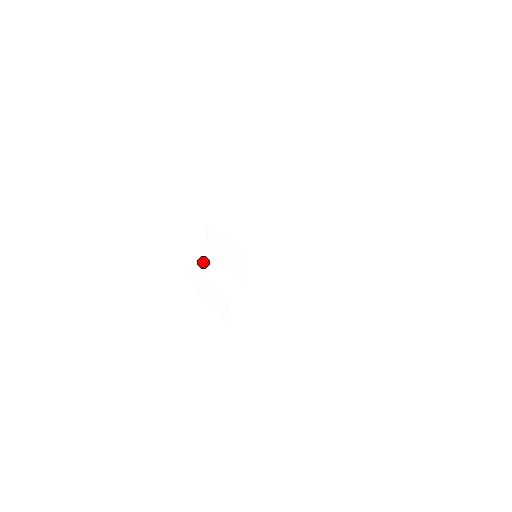
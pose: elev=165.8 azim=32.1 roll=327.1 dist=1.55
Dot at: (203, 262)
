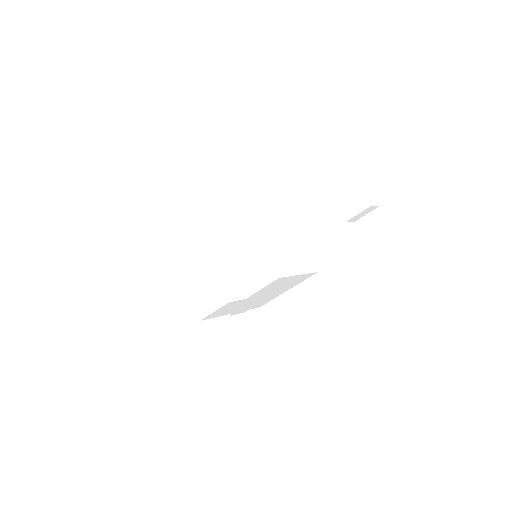
Dot at: (209, 233)
